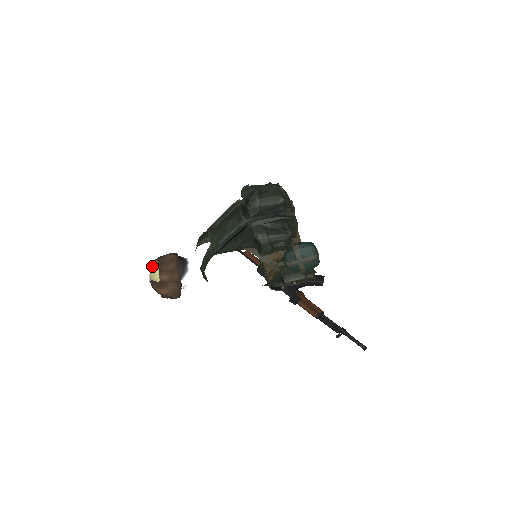
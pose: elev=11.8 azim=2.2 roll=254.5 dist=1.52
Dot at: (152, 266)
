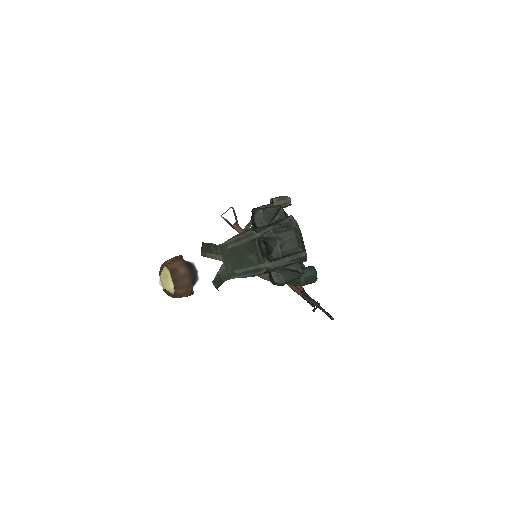
Dot at: (164, 277)
